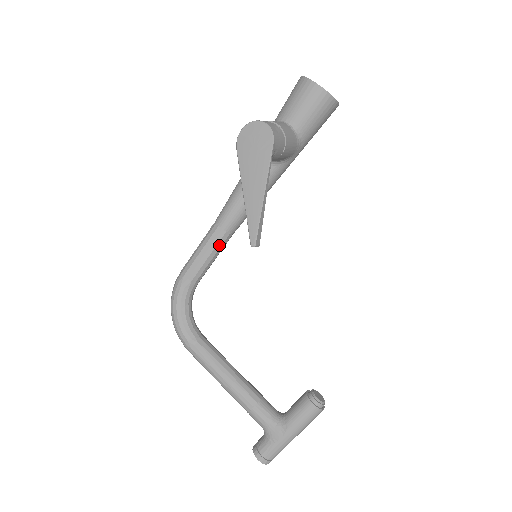
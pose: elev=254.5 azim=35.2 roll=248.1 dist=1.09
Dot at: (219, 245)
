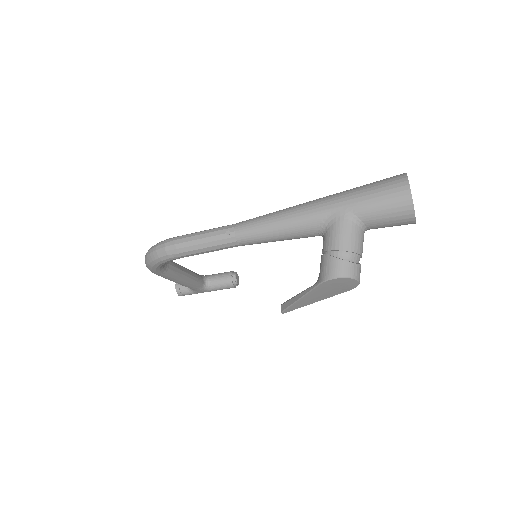
Dot at: occluded
